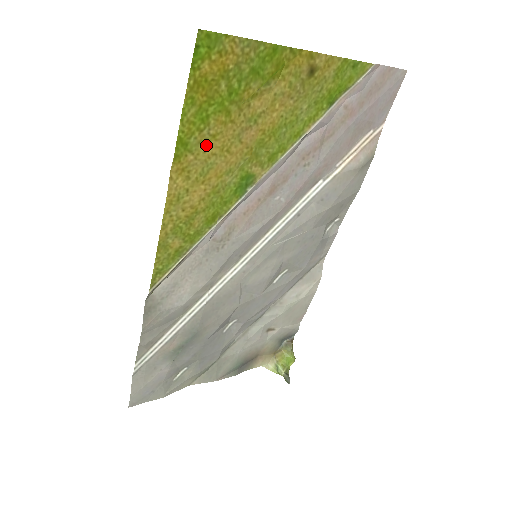
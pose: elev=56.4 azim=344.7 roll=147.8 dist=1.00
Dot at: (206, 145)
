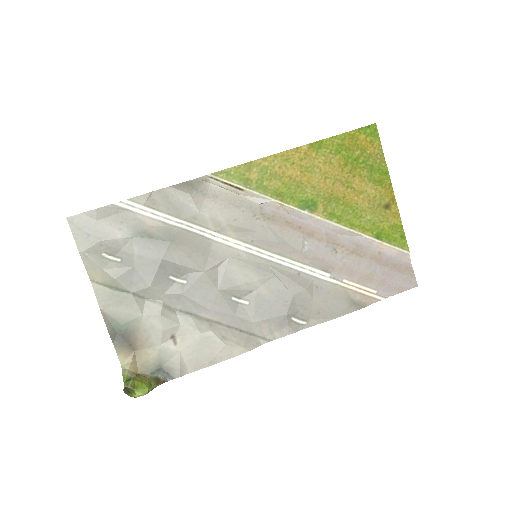
Dot at: (324, 161)
